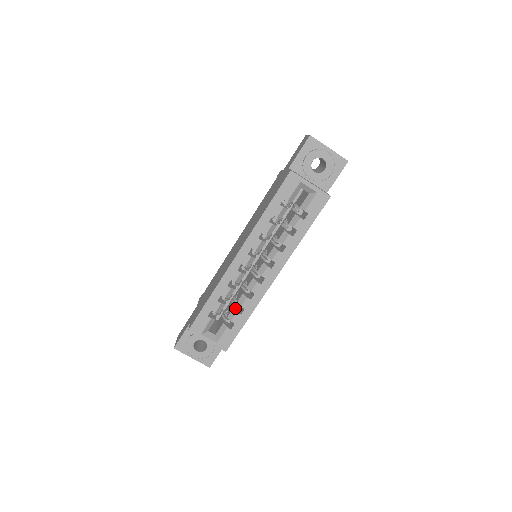
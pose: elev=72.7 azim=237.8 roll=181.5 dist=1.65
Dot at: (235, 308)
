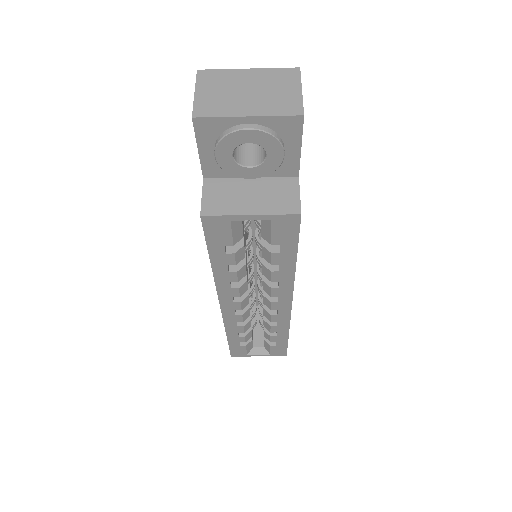
Dot at: occluded
